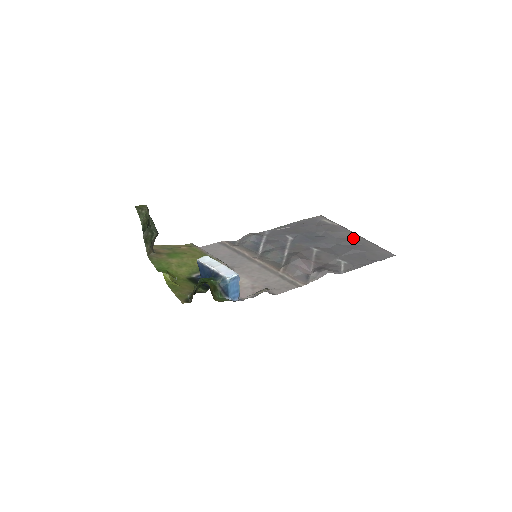
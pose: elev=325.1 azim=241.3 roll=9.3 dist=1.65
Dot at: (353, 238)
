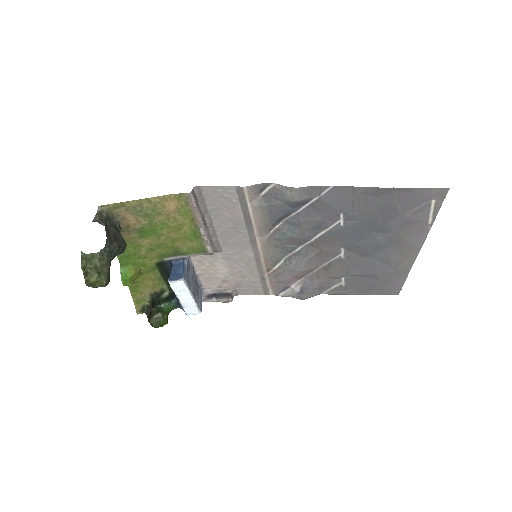
Dot at: (404, 257)
